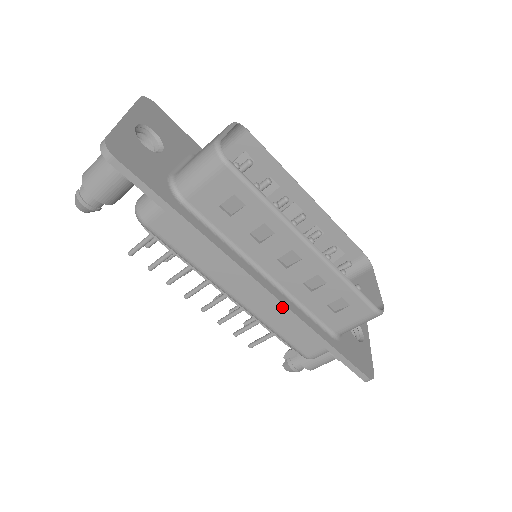
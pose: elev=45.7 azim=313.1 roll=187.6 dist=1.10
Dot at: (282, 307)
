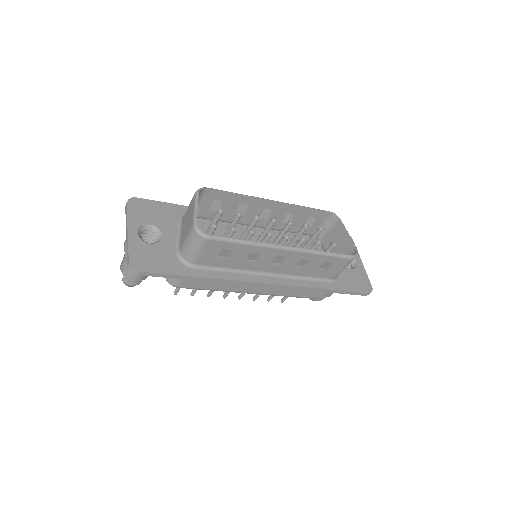
Dot at: (288, 287)
